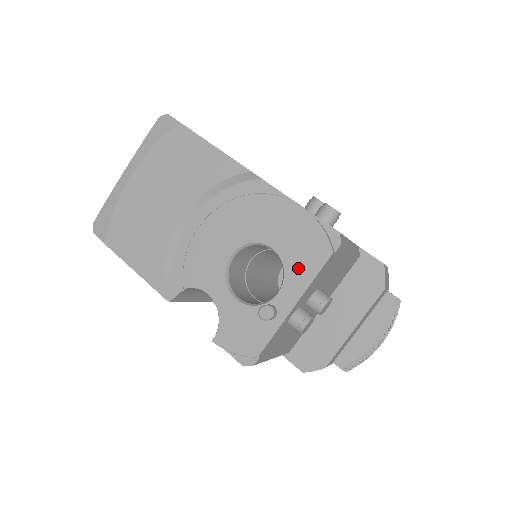
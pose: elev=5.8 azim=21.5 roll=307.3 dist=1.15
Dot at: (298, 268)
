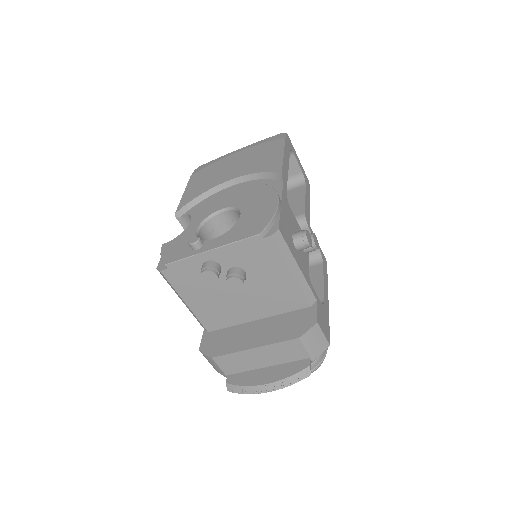
Dot at: (237, 232)
